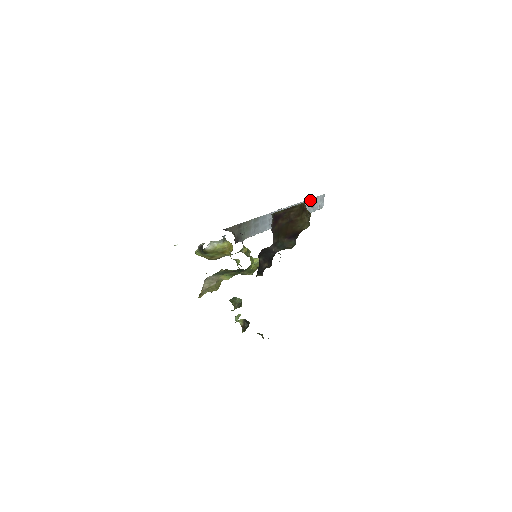
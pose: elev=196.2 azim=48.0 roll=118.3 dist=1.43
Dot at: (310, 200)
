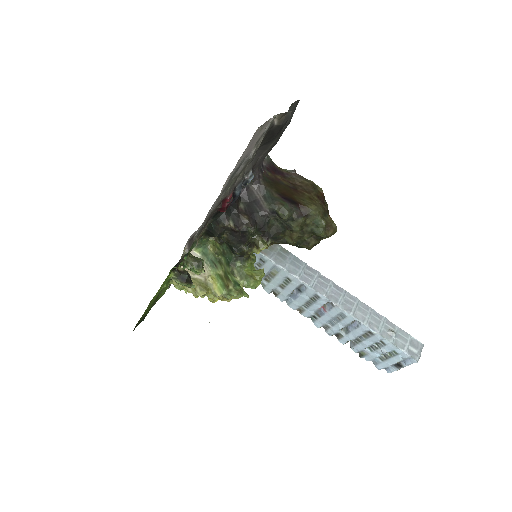
Dot at: (389, 323)
